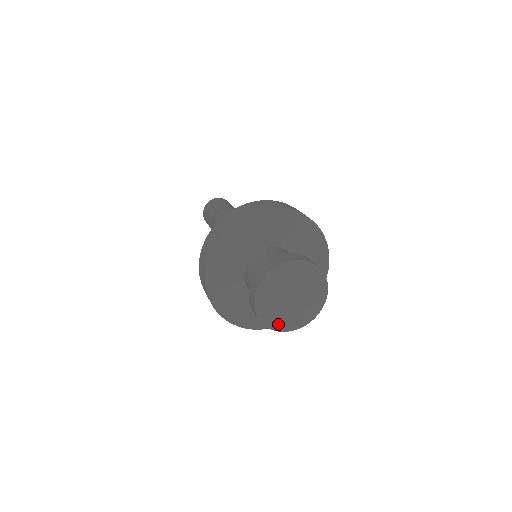
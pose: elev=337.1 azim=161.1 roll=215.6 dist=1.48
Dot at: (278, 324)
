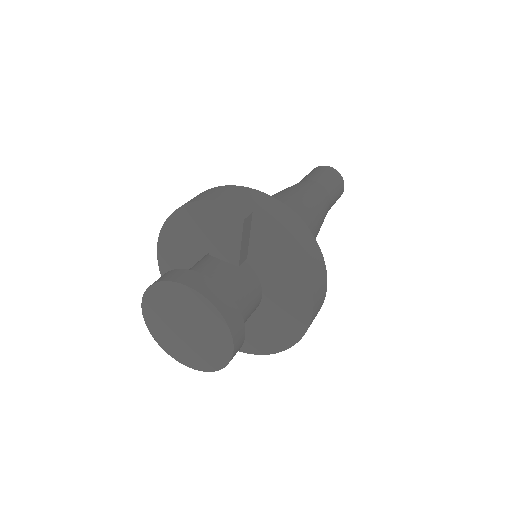
Dot at: (155, 328)
